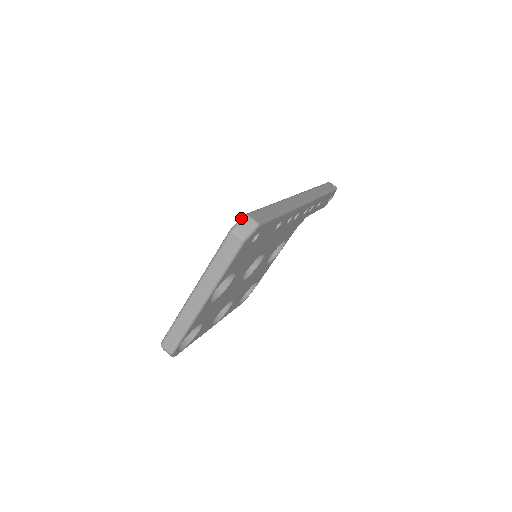
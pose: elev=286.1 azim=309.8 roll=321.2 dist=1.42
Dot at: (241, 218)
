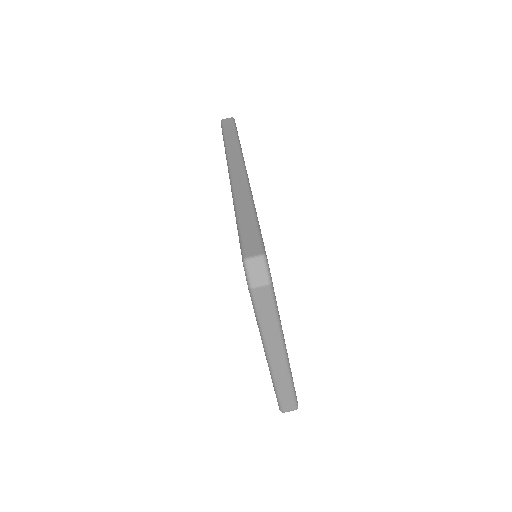
Dot at: (244, 268)
